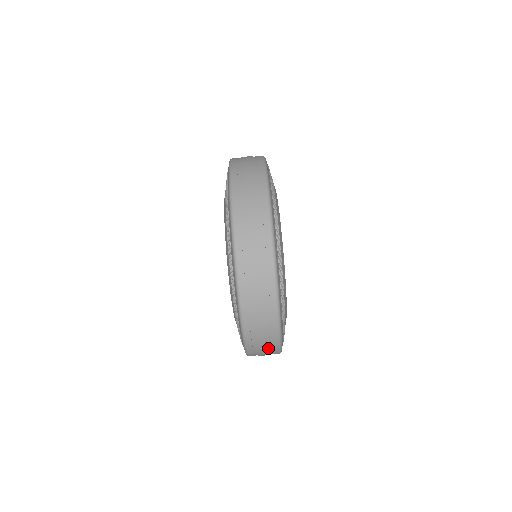
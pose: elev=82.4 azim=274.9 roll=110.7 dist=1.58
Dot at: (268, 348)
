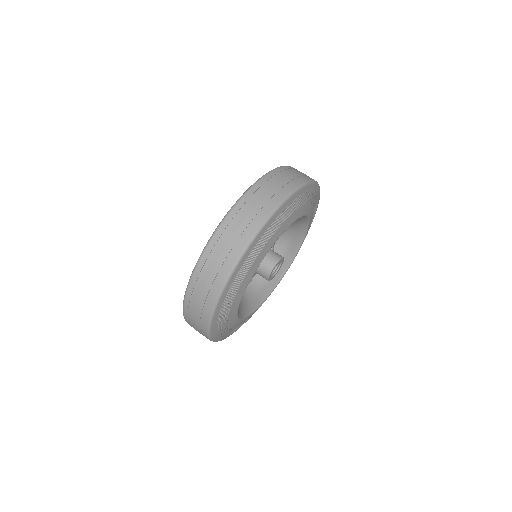
Dot at: (251, 220)
